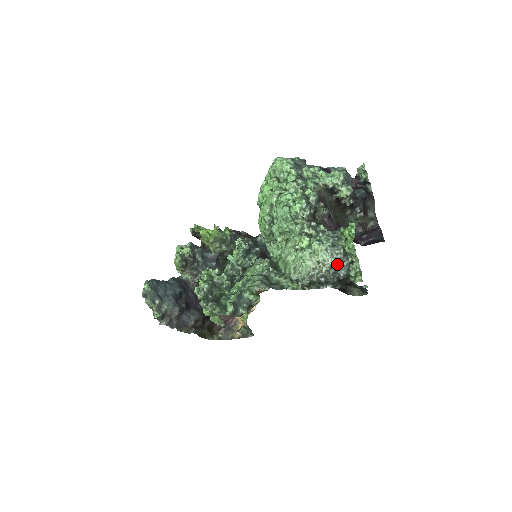
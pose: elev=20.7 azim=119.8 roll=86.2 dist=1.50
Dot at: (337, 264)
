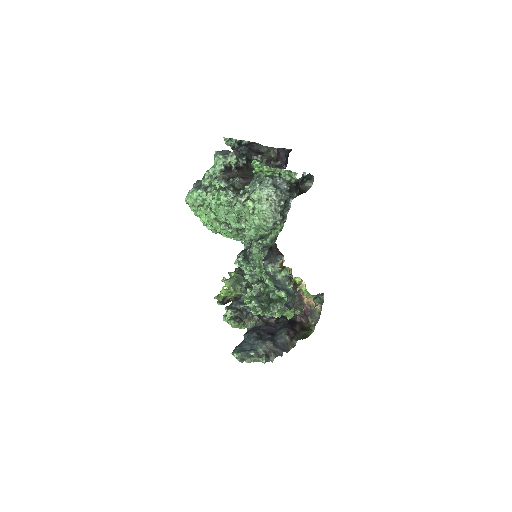
Dot at: (275, 186)
